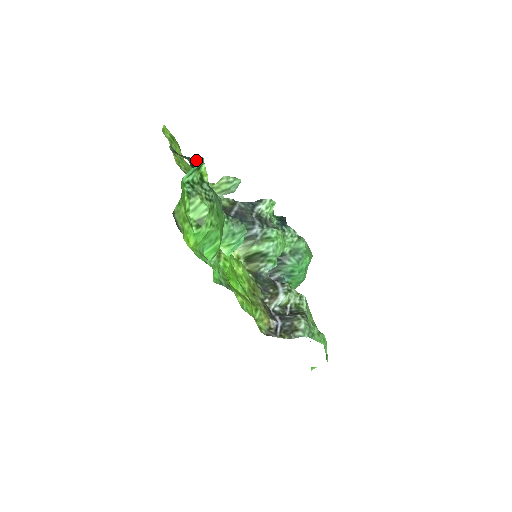
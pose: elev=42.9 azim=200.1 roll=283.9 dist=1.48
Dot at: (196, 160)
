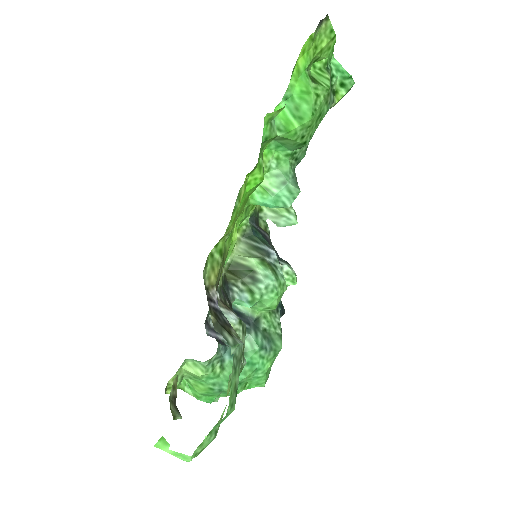
Dot at: occluded
